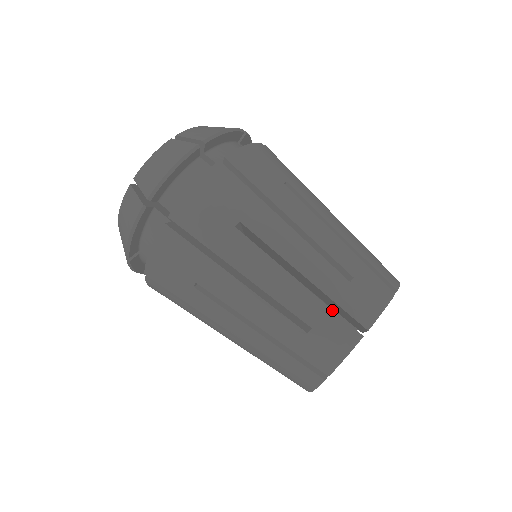
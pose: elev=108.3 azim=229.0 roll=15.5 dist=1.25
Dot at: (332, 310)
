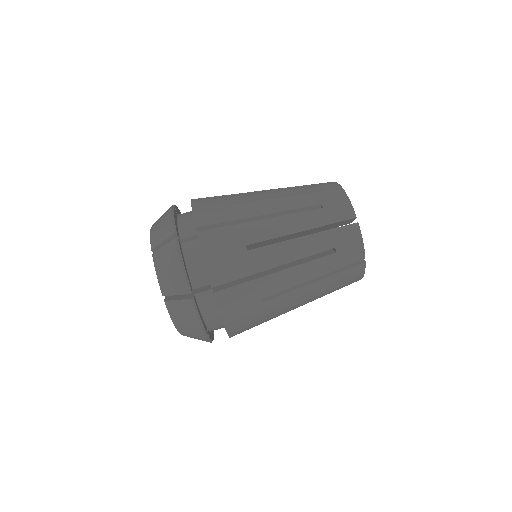
Dot at: (342, 272)
